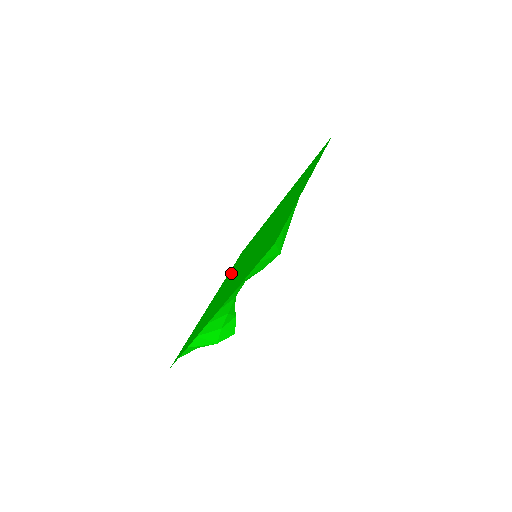
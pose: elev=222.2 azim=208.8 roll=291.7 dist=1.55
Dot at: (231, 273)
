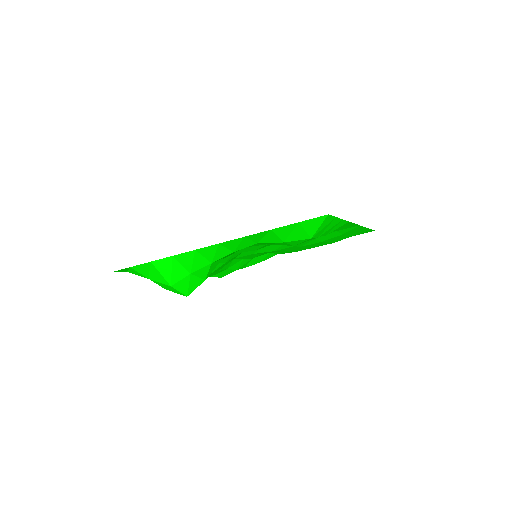
Dot at: occluded
